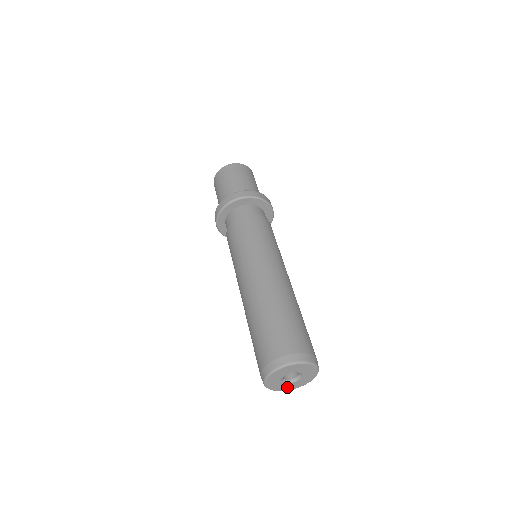
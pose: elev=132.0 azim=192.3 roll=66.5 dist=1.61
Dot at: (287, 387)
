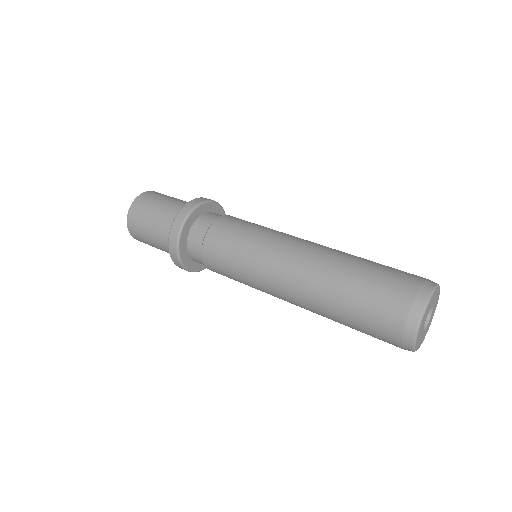
Dot at: (422, 339)
